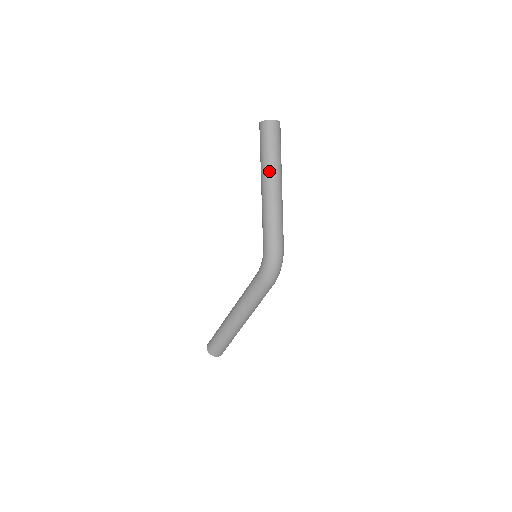
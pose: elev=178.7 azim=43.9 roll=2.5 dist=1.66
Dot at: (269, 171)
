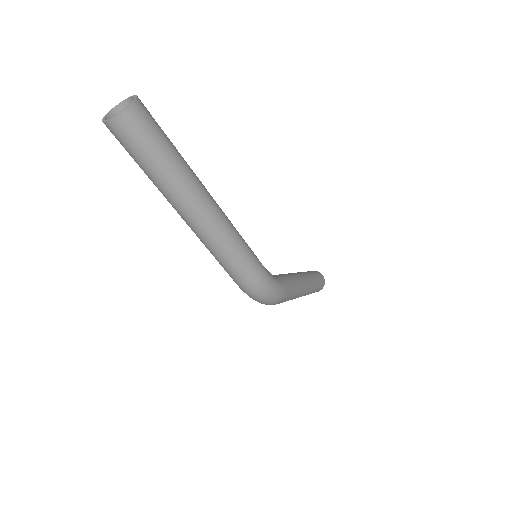
Dot at: occluded
